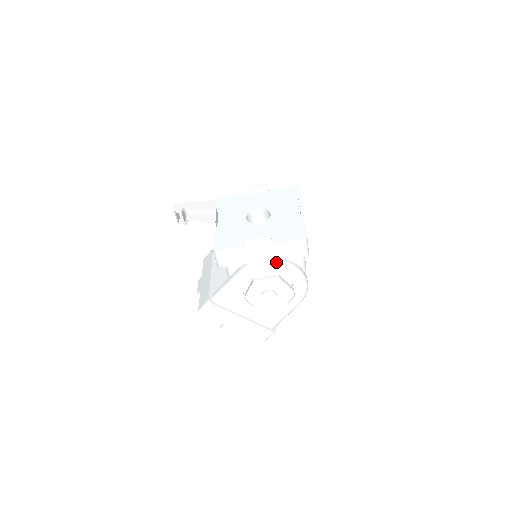
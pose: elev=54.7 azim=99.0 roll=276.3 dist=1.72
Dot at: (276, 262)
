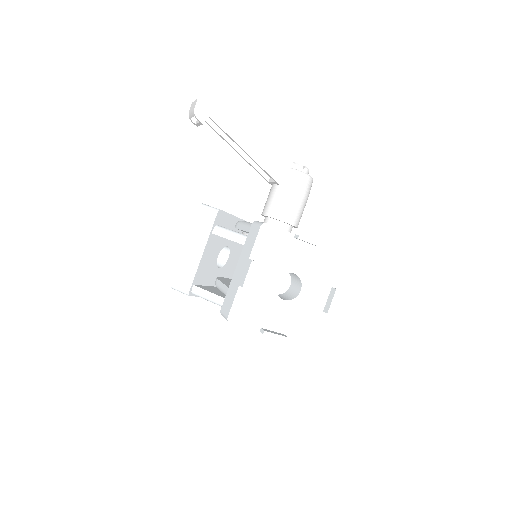
Dot at: occluded
